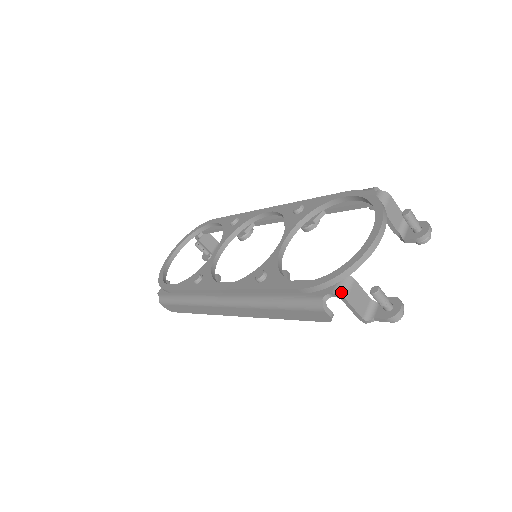
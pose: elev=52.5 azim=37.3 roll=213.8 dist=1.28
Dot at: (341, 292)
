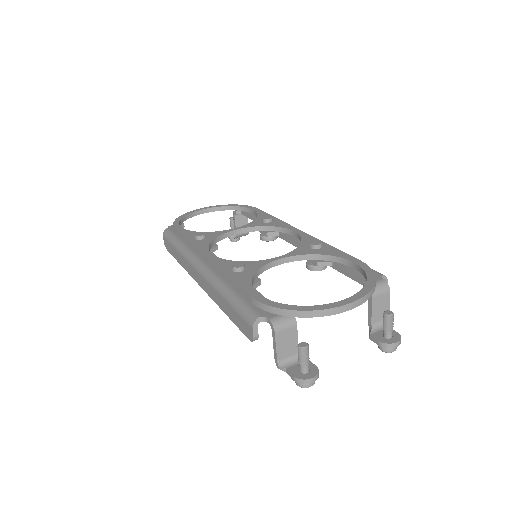
Dot at: (276, 324)
